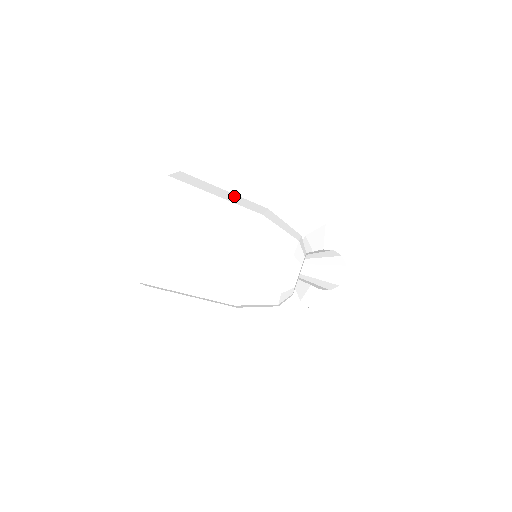
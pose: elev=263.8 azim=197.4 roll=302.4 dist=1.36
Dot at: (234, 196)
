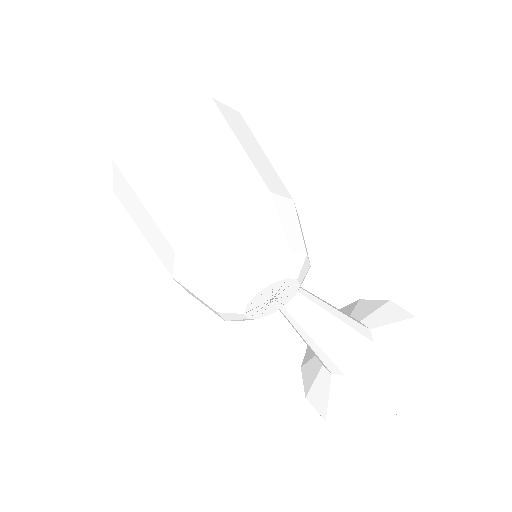
Dot at: (266, 163)
